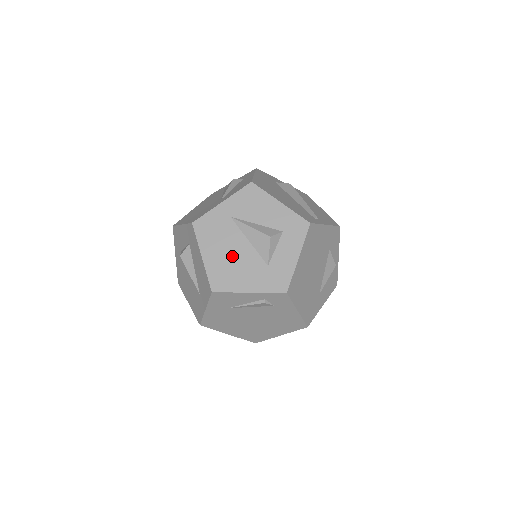
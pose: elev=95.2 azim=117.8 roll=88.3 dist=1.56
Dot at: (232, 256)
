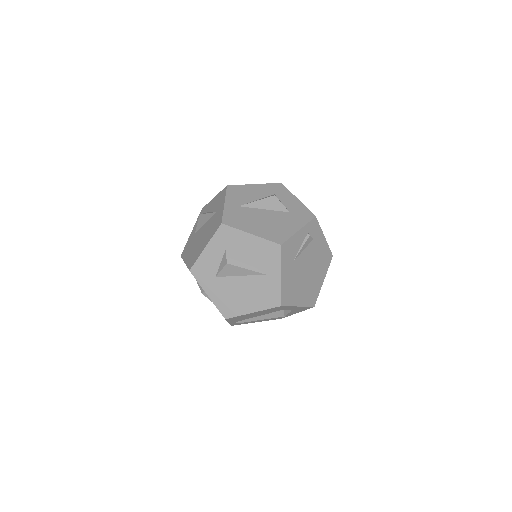
Dot at: (266, 221)
